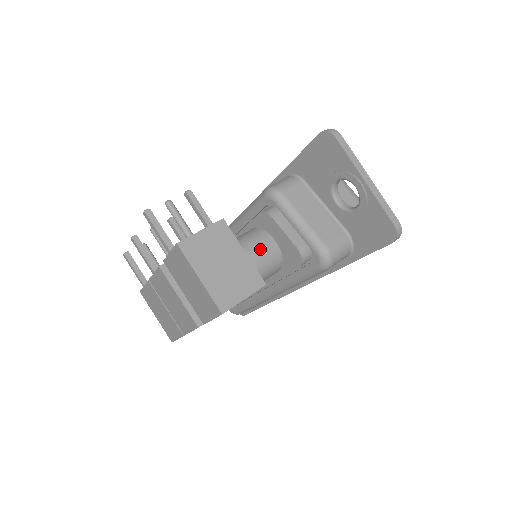
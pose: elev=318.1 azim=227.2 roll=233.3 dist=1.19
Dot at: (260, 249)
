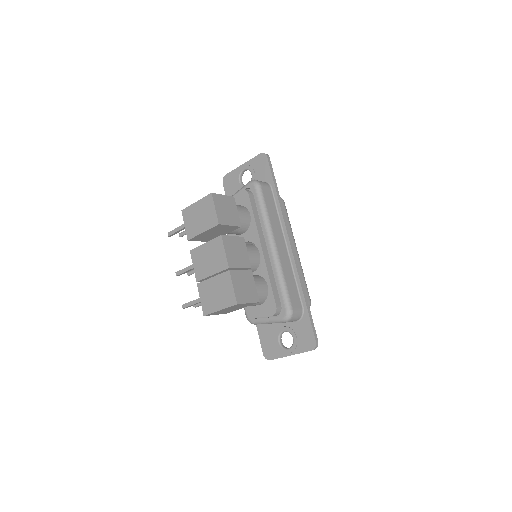
Dot at: occluded
